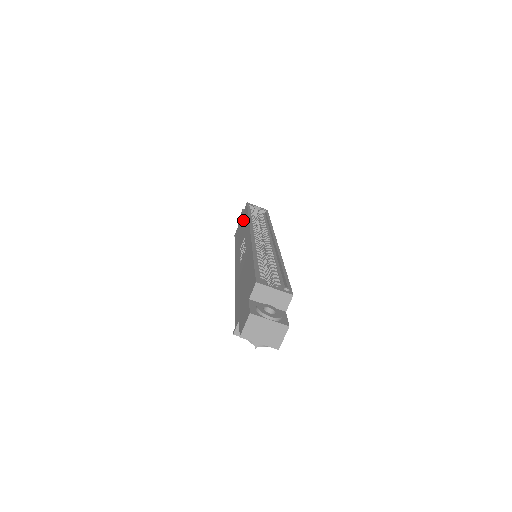
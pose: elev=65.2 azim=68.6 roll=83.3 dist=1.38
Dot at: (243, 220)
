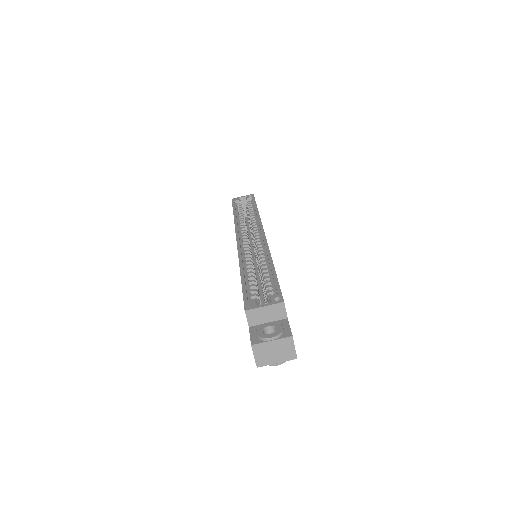
Dot at: occluded
